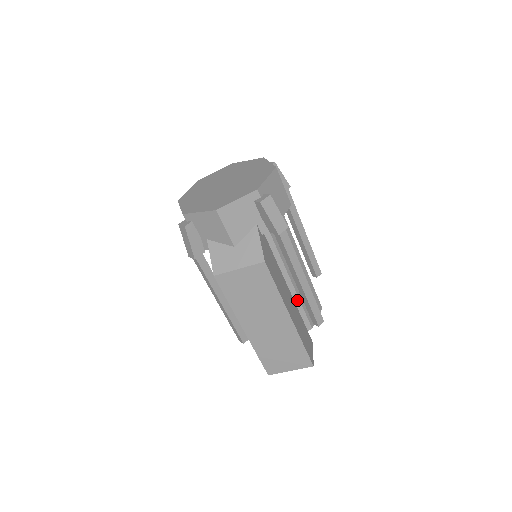
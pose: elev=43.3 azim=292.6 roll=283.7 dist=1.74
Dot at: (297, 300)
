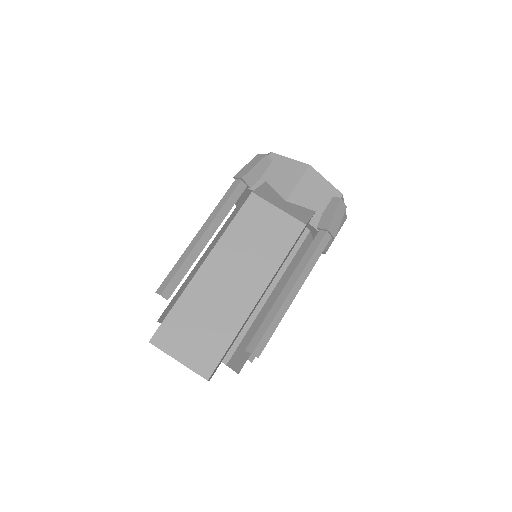
Dot at: (253, 317)
